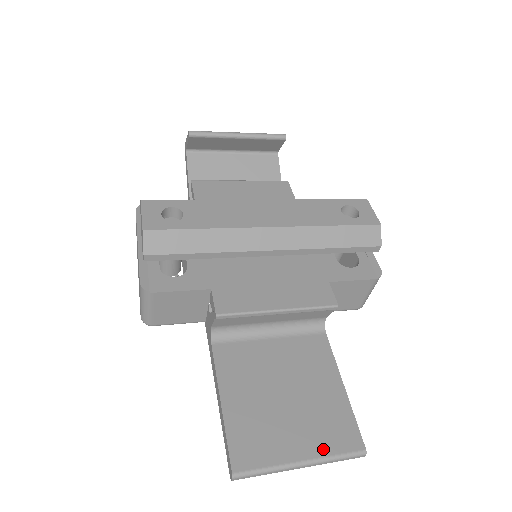
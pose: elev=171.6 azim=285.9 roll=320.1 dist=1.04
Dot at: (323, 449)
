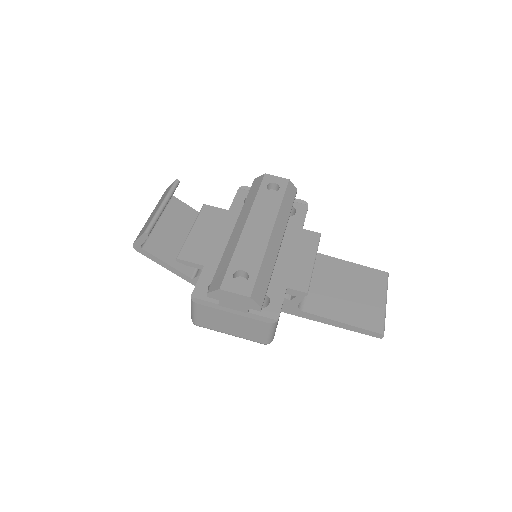
Dot at: (382, 290)
